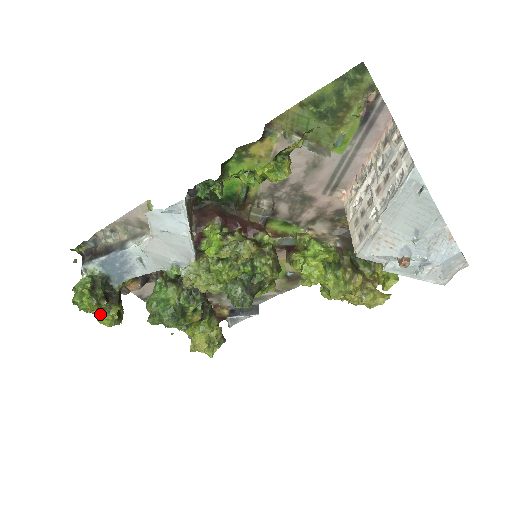
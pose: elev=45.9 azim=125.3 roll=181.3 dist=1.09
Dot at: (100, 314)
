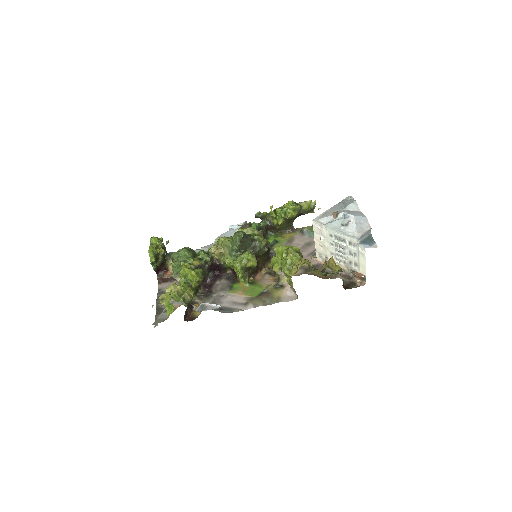
Dot at: (154, 247)
